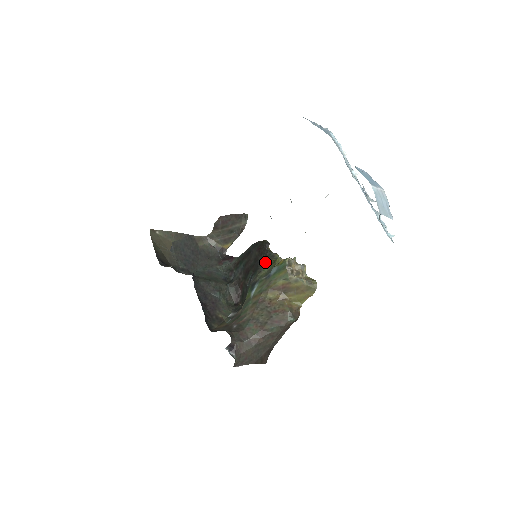
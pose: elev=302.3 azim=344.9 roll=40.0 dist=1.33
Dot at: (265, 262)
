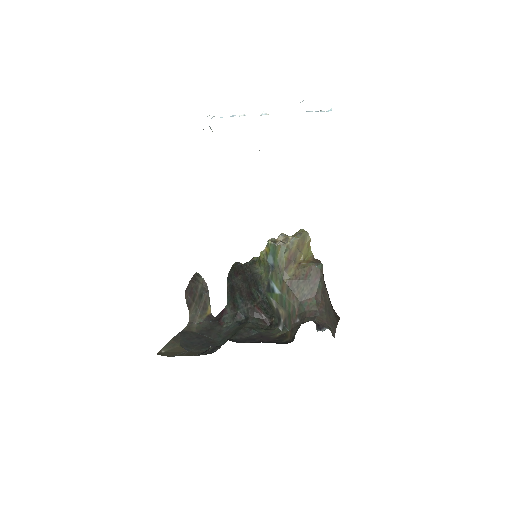
Dot at: (254, 270)
